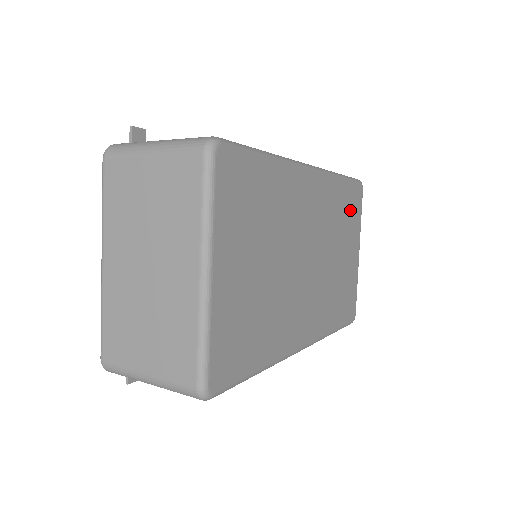
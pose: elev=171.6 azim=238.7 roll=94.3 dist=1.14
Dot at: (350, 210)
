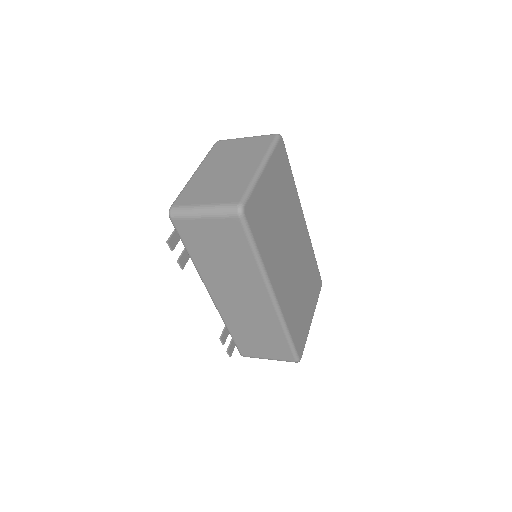
Dot at: (314, 281)
